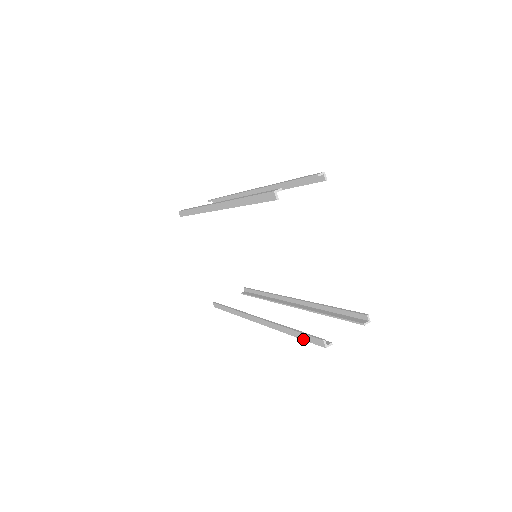
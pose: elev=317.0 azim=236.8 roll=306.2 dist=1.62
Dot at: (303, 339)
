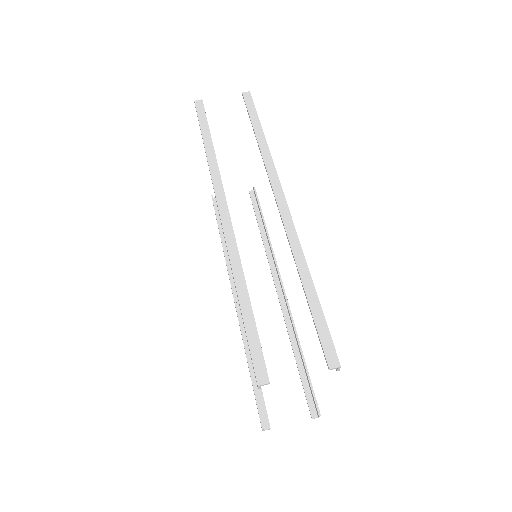
Dot at: occluded
